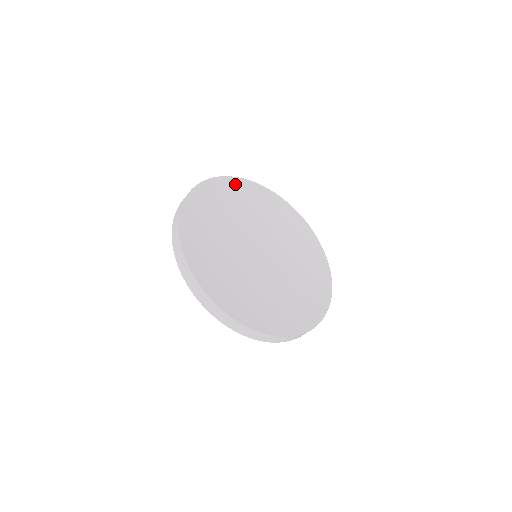
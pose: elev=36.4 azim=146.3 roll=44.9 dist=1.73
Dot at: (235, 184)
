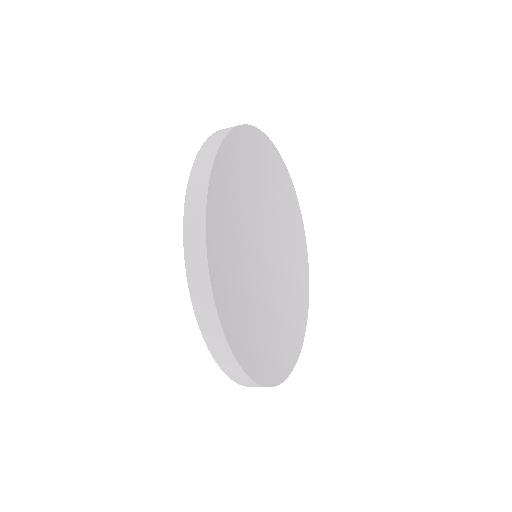
Dot at: (276, 160)
